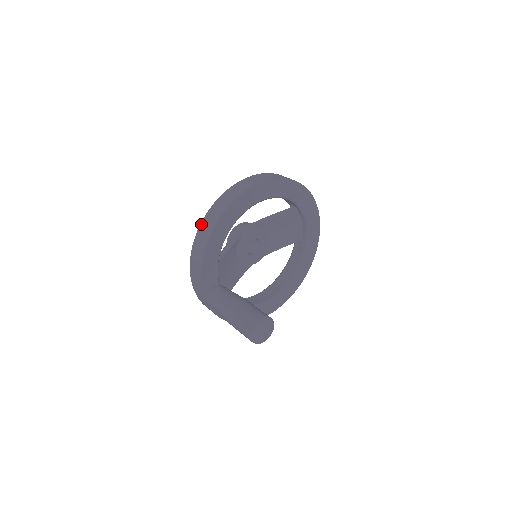
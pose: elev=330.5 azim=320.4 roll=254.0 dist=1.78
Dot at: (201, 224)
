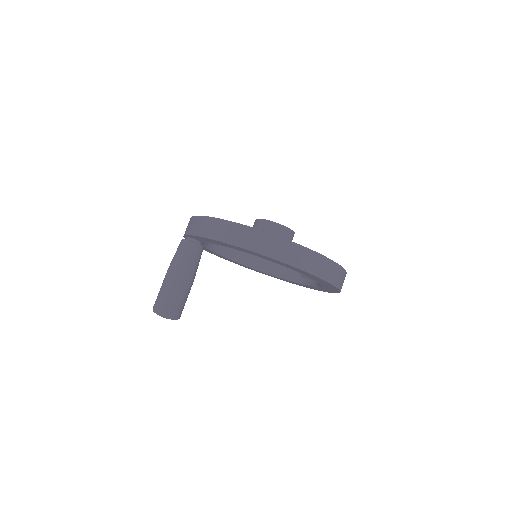
Dot at: (236, 224)
